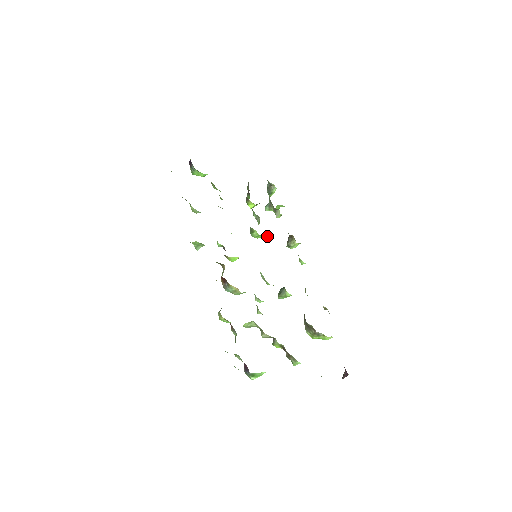
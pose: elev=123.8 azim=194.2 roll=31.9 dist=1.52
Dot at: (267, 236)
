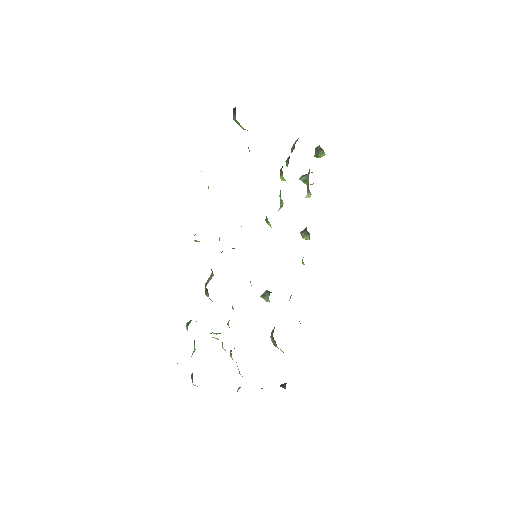
Dot at: occluded
